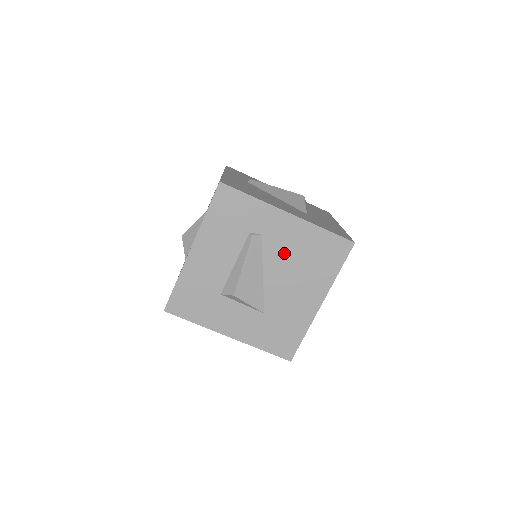
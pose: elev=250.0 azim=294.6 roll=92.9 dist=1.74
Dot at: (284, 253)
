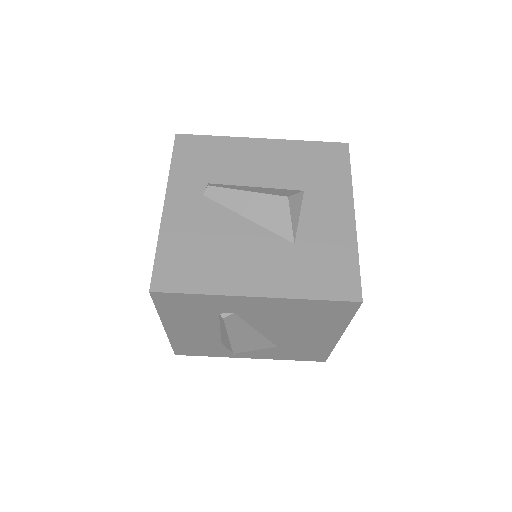
Dot at: (272, 318)
